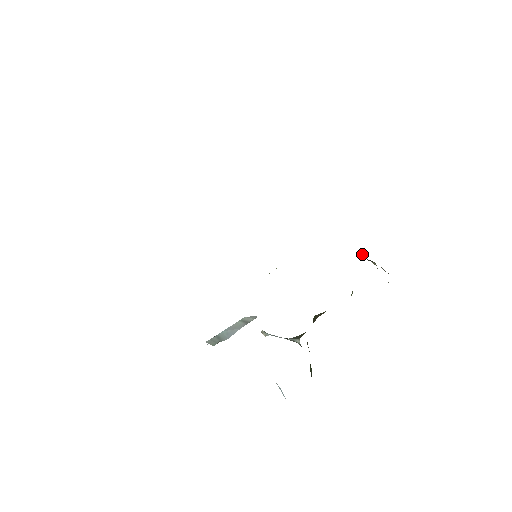
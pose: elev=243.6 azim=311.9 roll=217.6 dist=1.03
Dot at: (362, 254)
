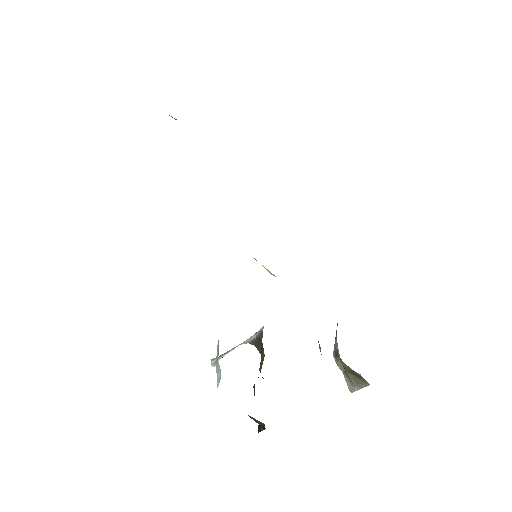
Dot at: (334, 354)
